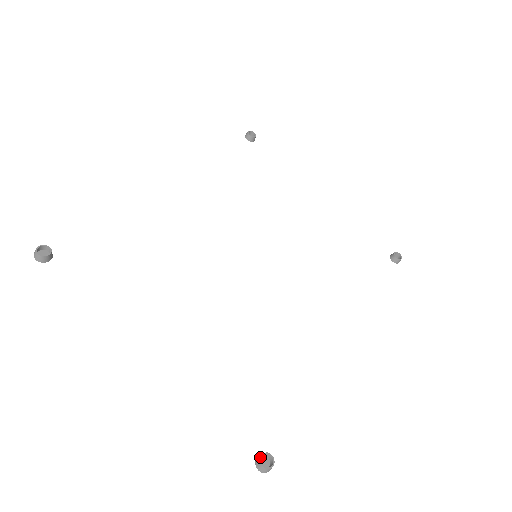
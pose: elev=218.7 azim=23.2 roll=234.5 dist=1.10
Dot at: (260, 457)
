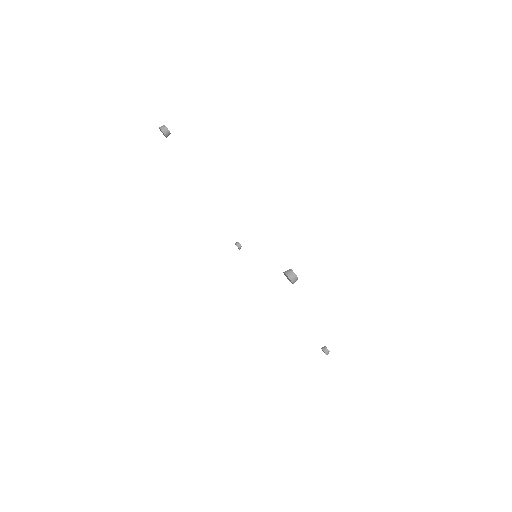
Dot at: occluded
